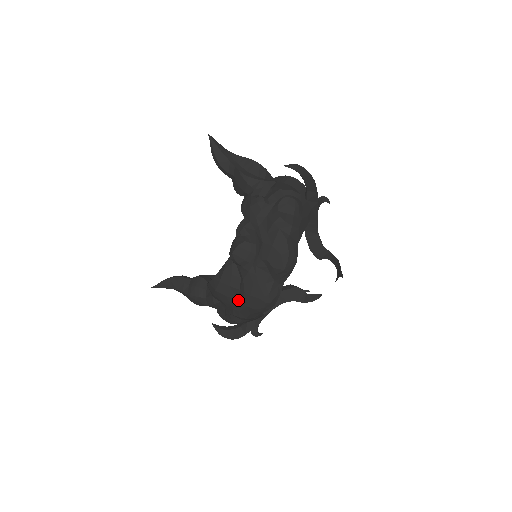
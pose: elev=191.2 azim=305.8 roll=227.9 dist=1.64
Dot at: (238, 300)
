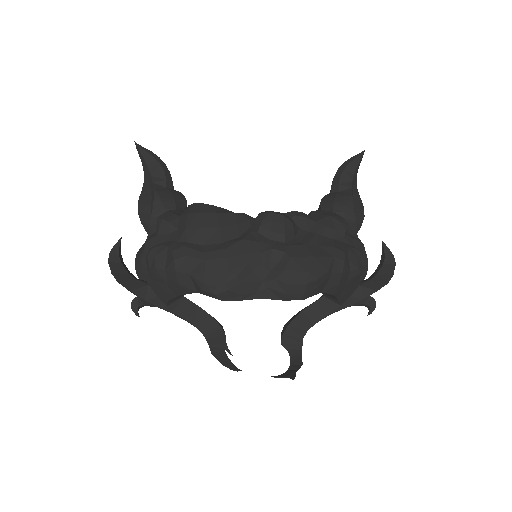
Dot at: (204, 247)
